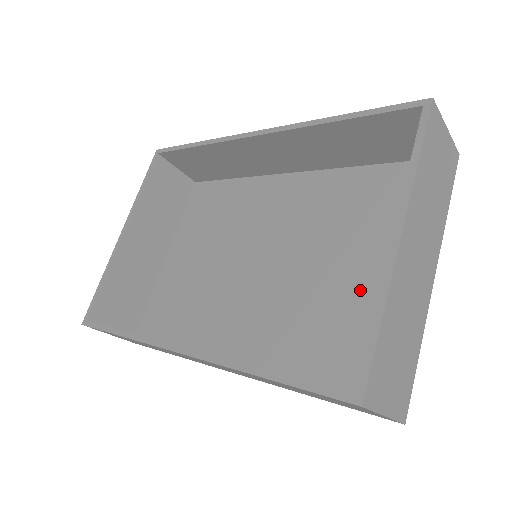
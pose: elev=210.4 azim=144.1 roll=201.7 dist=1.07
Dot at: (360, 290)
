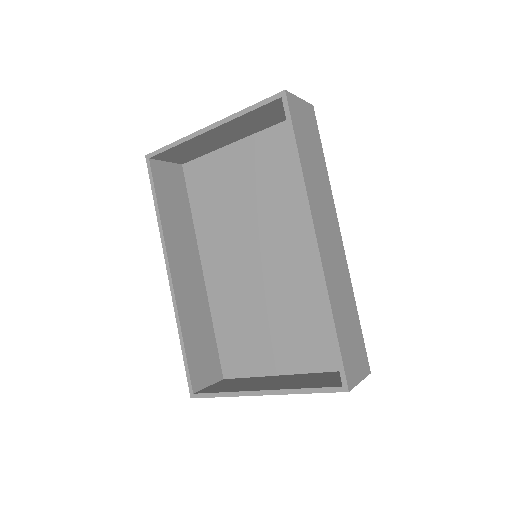
Dot at: (267, 339)
